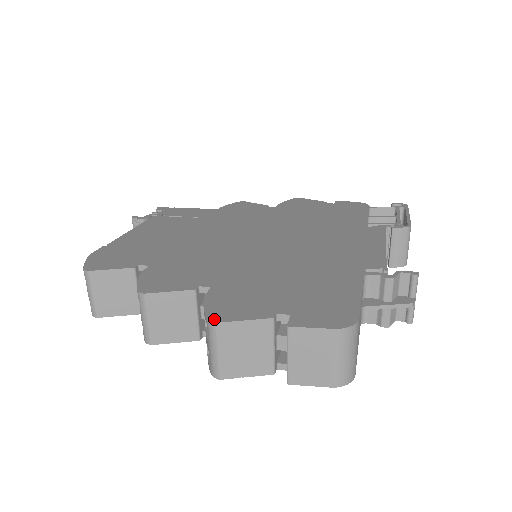
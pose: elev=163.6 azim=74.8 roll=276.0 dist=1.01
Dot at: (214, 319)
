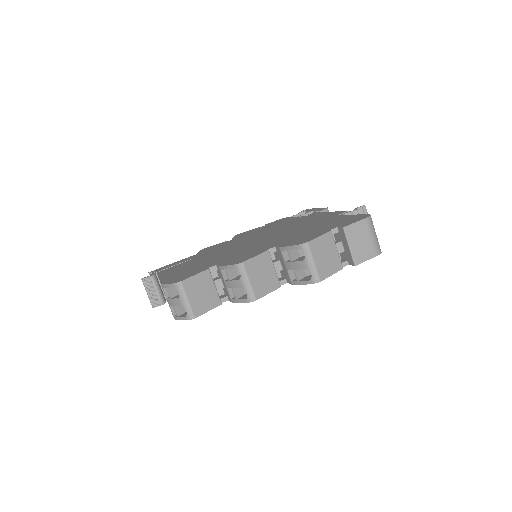
Dot at: (304, 242)
